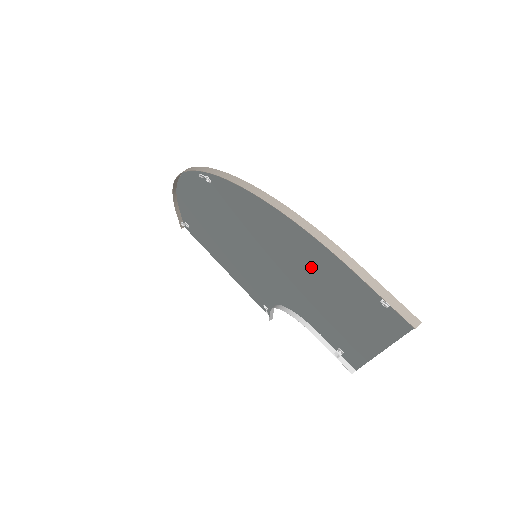
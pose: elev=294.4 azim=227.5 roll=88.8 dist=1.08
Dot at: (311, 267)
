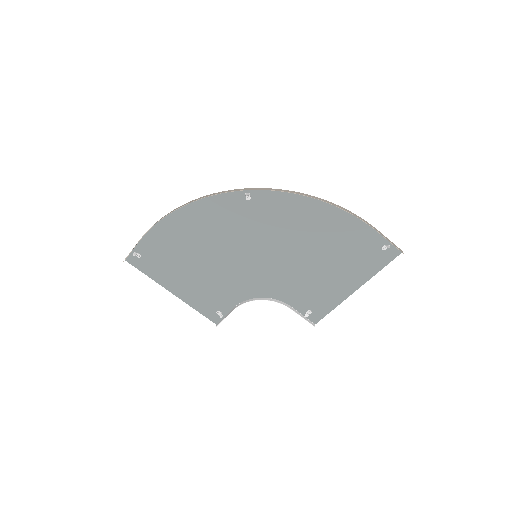
Dot at: (328, 244)
